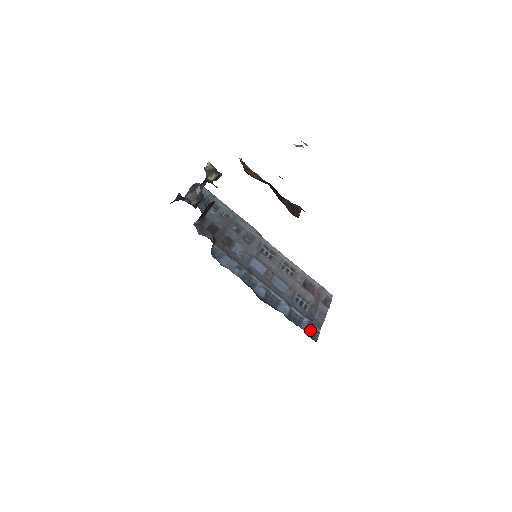
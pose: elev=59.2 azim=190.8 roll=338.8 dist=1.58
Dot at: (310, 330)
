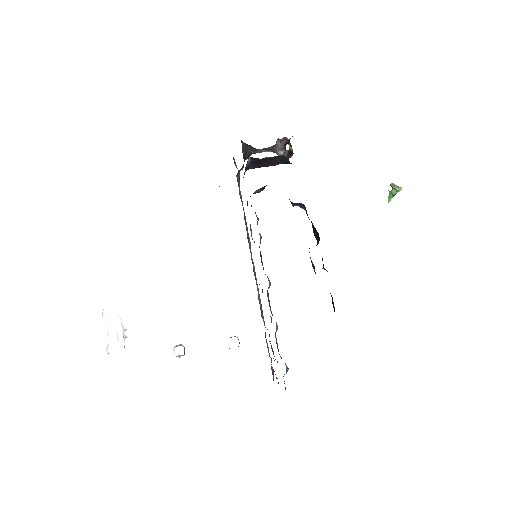
Dot at: (286, 373)
